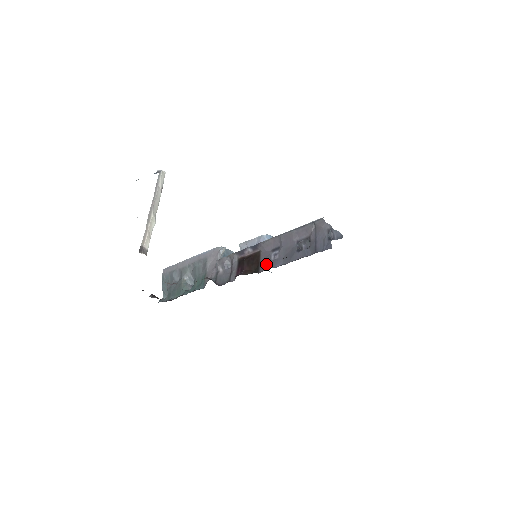
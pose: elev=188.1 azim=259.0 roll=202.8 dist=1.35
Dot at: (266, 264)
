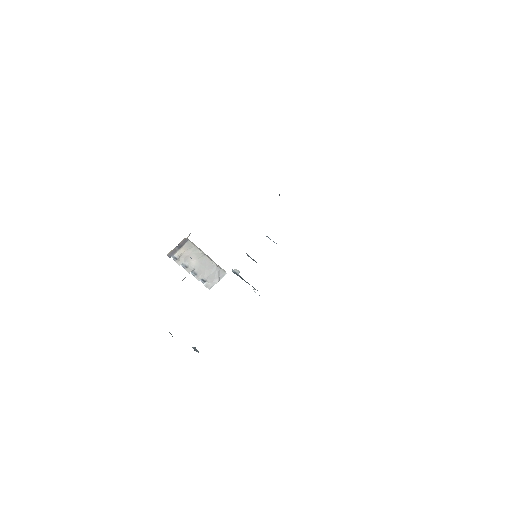
Dot at: occluded
